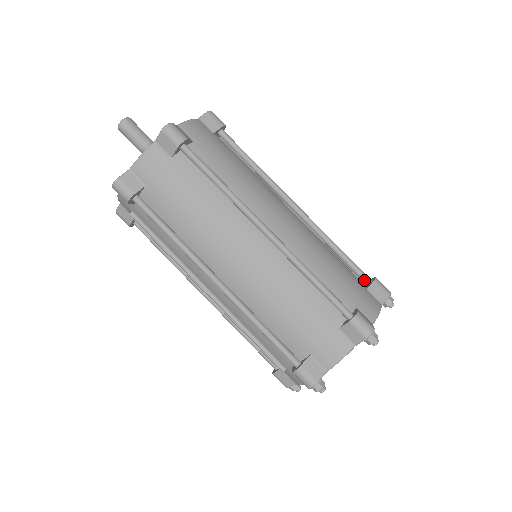
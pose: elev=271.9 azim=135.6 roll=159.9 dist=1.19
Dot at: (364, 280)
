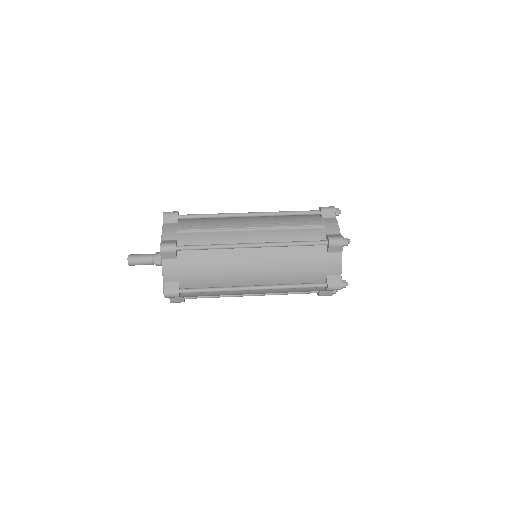
Dot at: occluded
